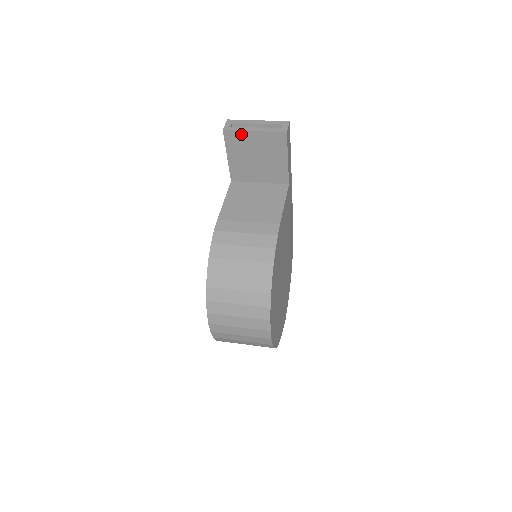
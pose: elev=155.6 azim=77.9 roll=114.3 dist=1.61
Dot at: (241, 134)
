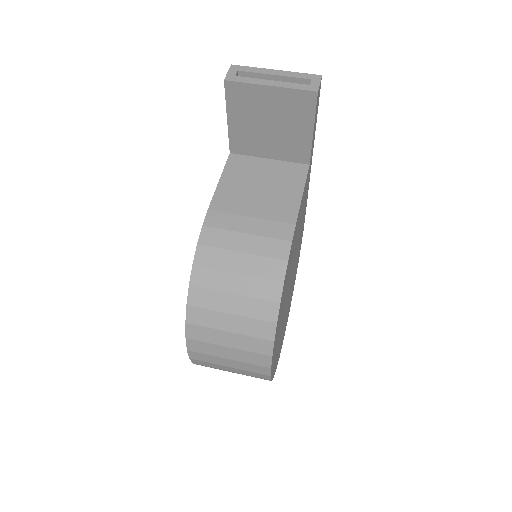
Dot at: (250, 88)
